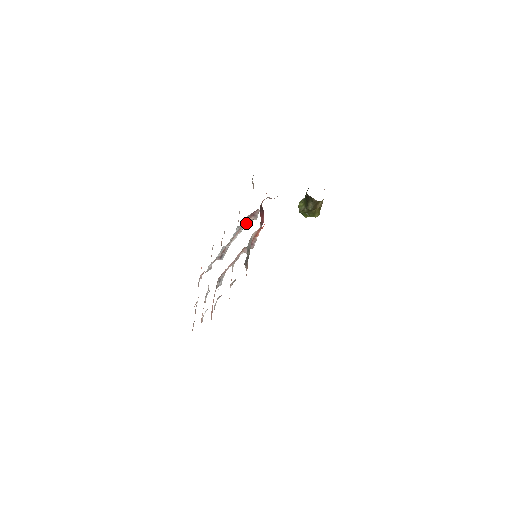
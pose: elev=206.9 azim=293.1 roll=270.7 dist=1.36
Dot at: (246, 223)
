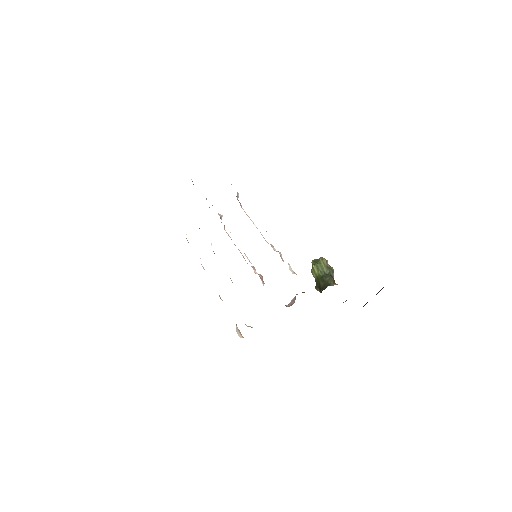
Dot at: occluded
